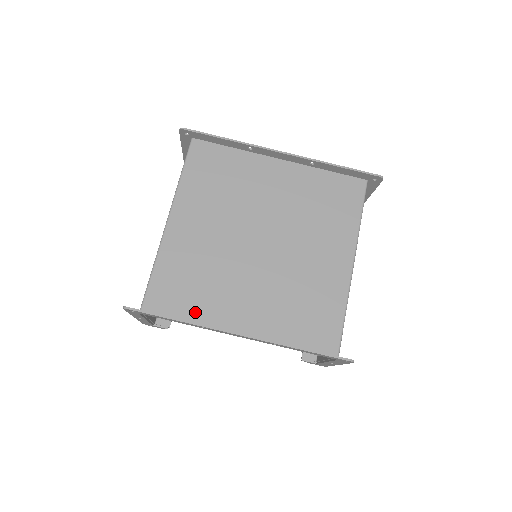
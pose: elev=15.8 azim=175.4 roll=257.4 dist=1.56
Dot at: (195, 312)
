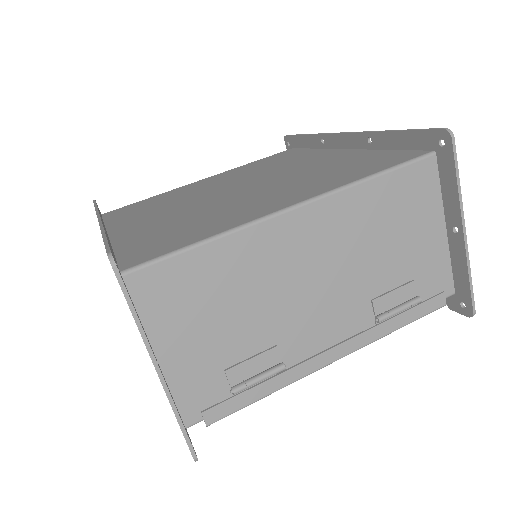
Dot at: (118, 219)
